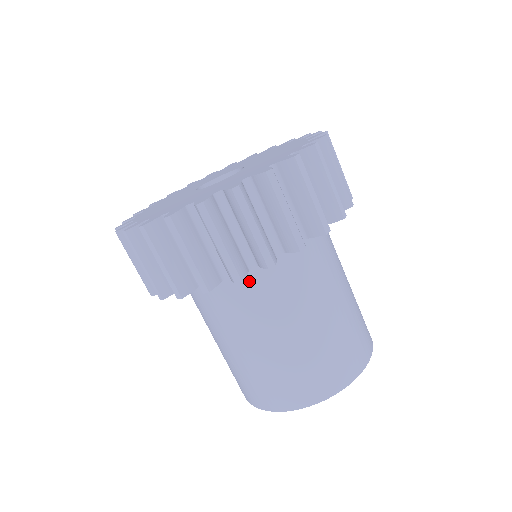
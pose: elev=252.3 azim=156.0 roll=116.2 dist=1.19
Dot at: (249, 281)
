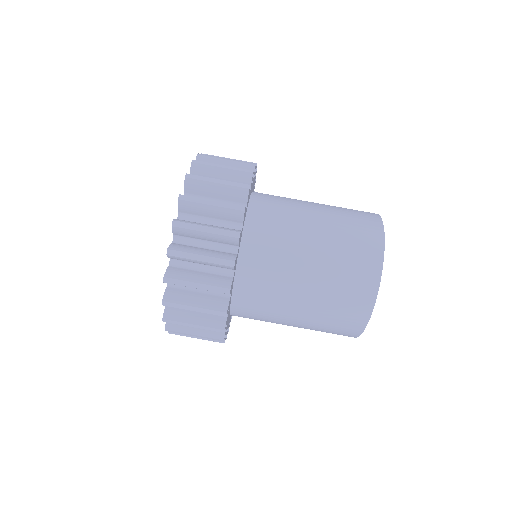
Dot at: (257, 227)
